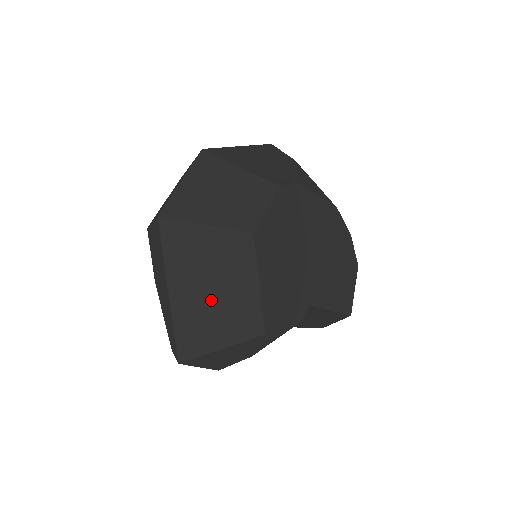
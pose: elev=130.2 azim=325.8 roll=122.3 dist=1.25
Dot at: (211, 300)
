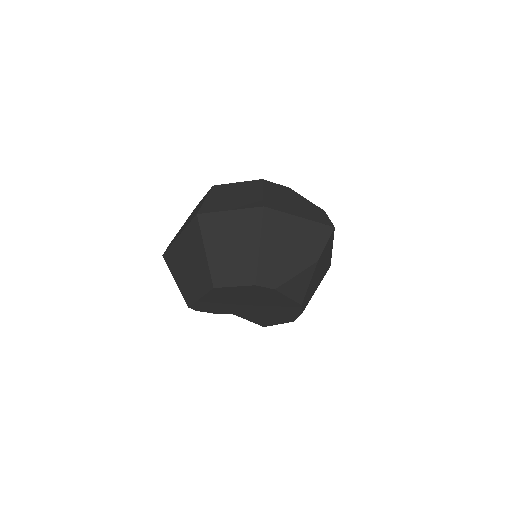
Dot at: (185, 268)
